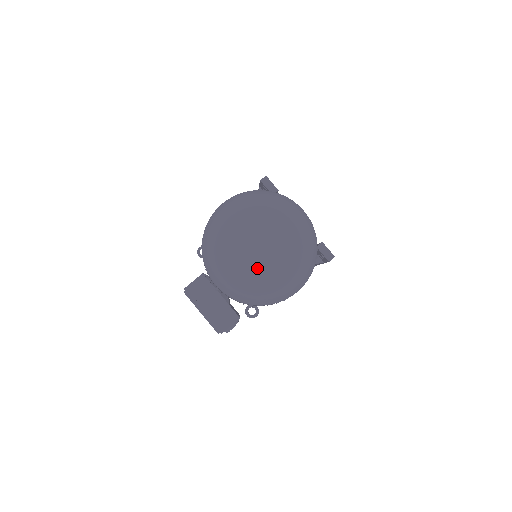
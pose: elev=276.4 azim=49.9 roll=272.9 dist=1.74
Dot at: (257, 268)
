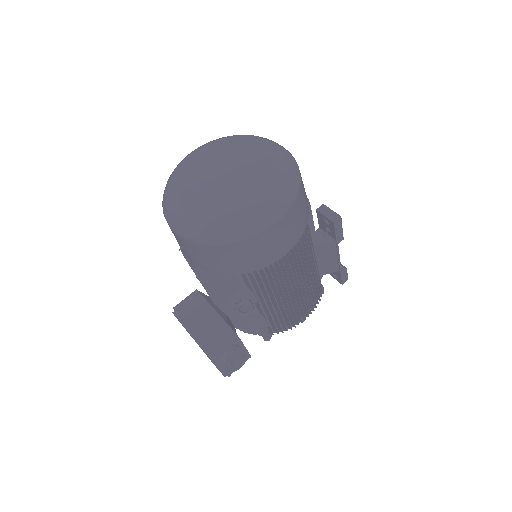
Dot at: (218, 194)
